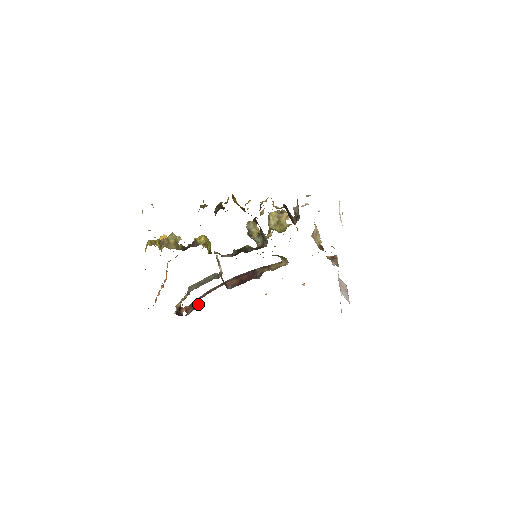
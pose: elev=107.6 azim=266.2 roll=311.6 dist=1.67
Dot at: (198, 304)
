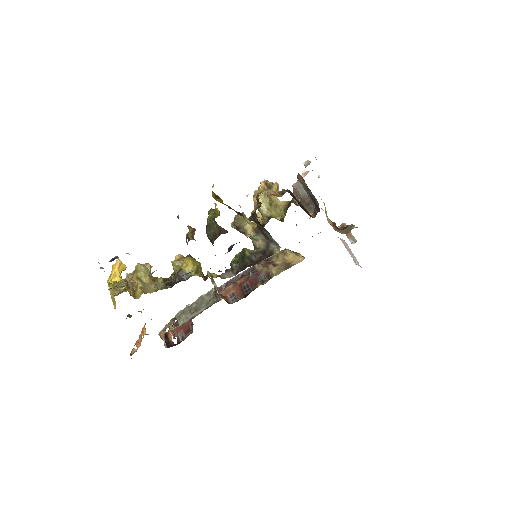
Dot at: (190, 325)
